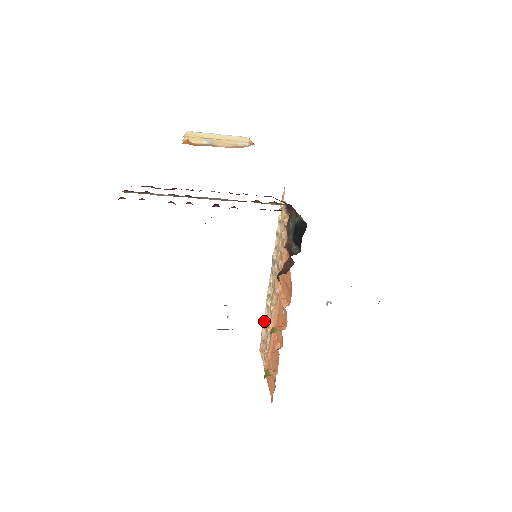
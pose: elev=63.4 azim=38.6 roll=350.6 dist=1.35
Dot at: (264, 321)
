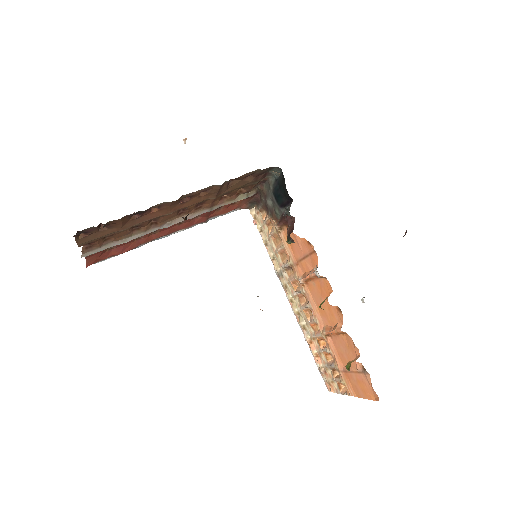
Dot at: (311, 348)
